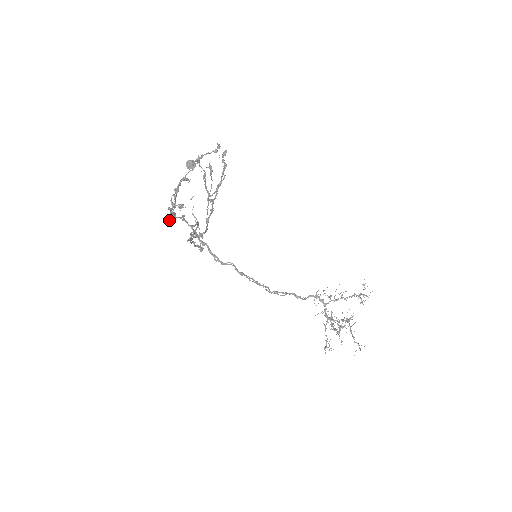
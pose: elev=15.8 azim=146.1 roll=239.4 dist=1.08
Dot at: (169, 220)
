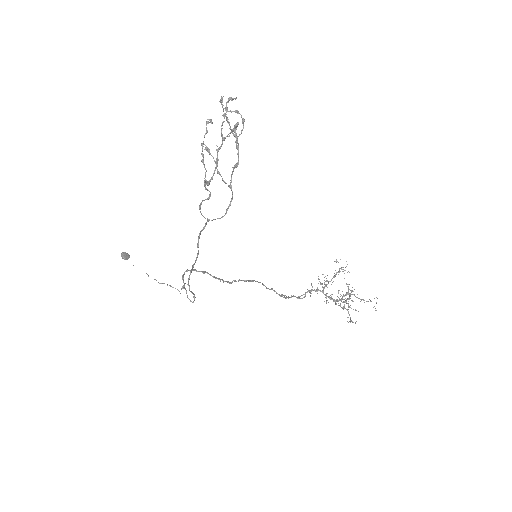
Dot at: (214, 172)
